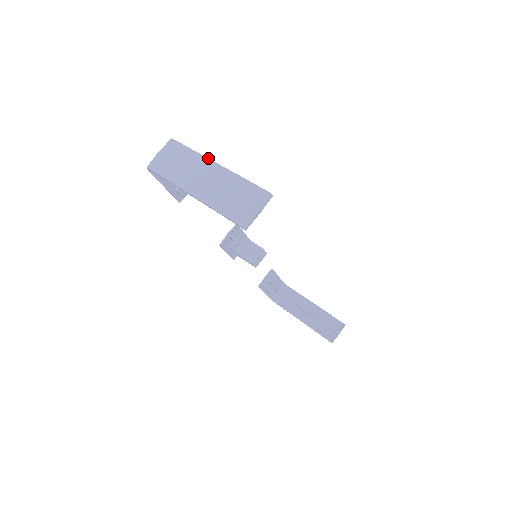
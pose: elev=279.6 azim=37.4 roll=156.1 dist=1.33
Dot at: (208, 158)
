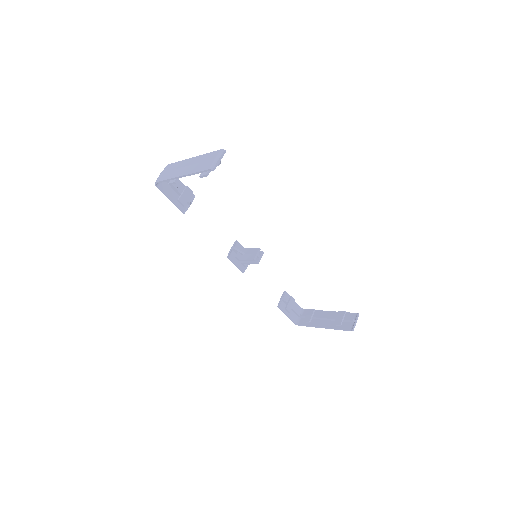
Dot at: (188, 159)
